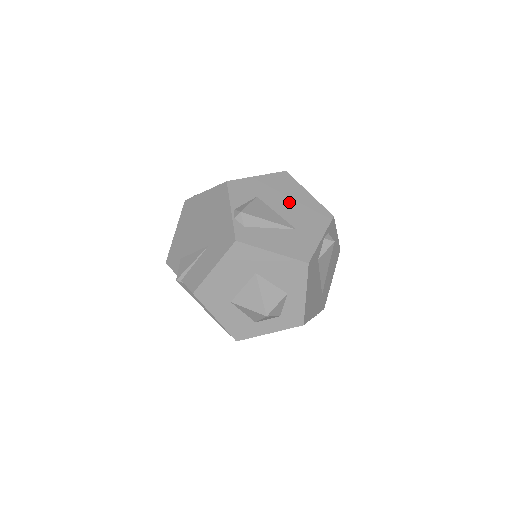
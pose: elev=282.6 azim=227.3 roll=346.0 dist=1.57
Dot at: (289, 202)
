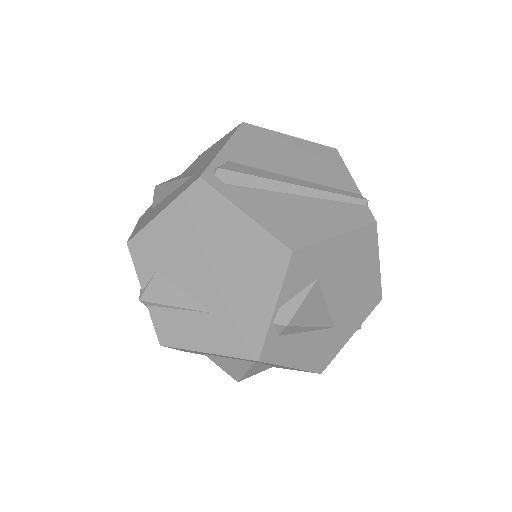
Dot at: (350, 283)
